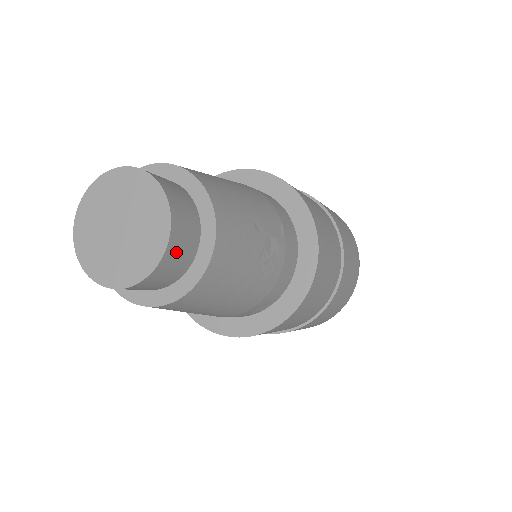
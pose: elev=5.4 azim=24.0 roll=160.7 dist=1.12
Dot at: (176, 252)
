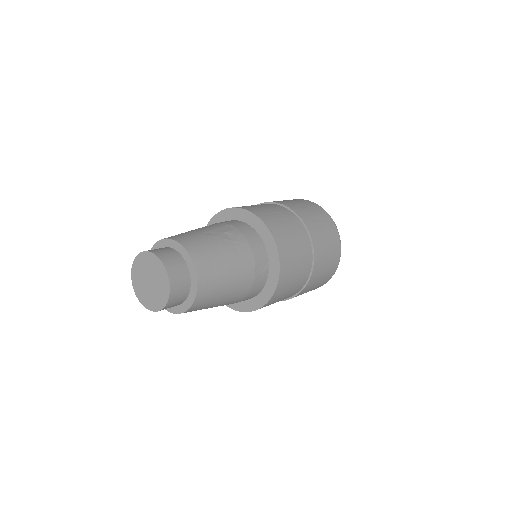
Dot at: (173, 267)
